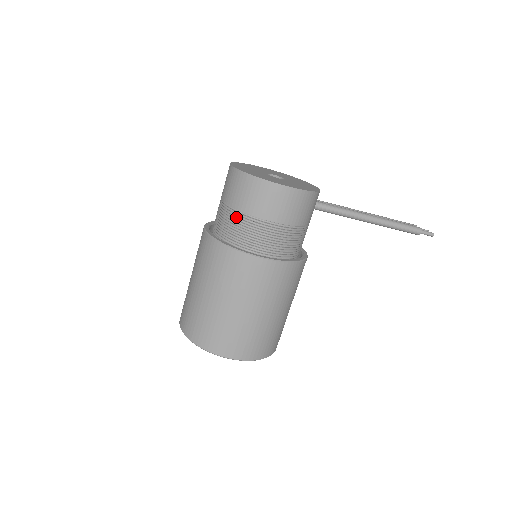
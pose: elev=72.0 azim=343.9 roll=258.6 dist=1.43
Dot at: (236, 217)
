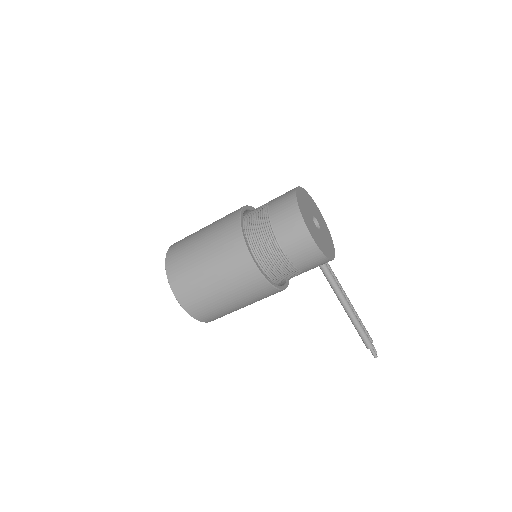
Dot at: (265, 223)
